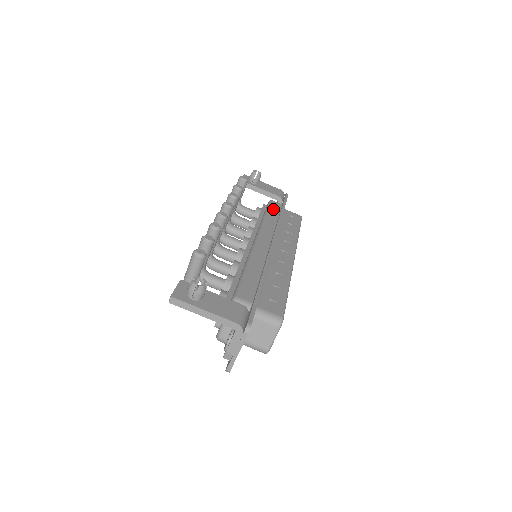
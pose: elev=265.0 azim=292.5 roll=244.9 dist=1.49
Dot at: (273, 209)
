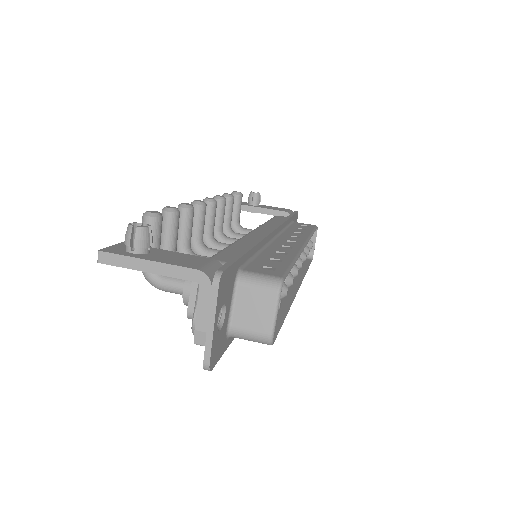
Dot at: (277, 219)
